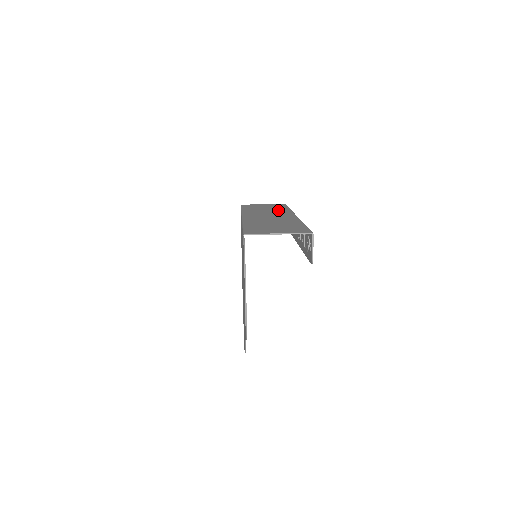
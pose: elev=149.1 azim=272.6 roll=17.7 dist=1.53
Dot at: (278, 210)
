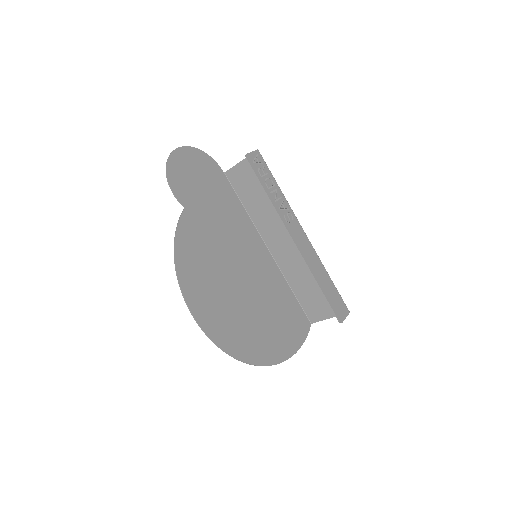
Dot at: occluded
